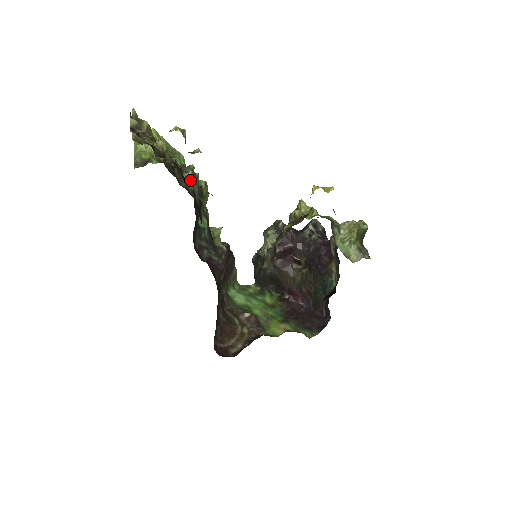
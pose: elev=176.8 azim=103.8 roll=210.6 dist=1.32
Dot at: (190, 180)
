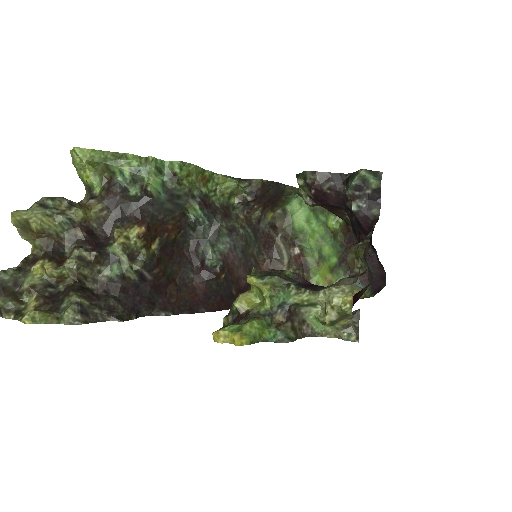
Dot at: (117, 255)
